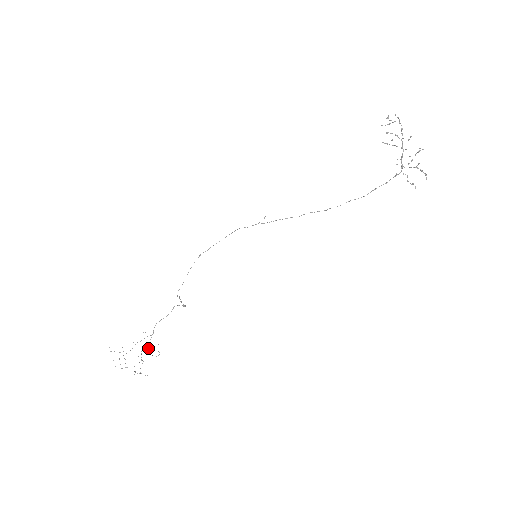
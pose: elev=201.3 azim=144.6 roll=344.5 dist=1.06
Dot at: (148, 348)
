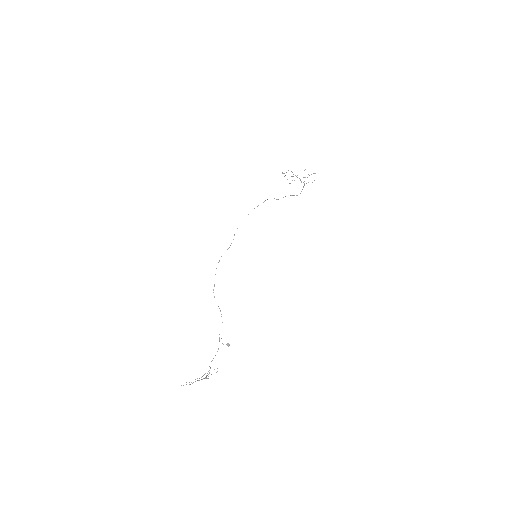
Dot at: occluded
